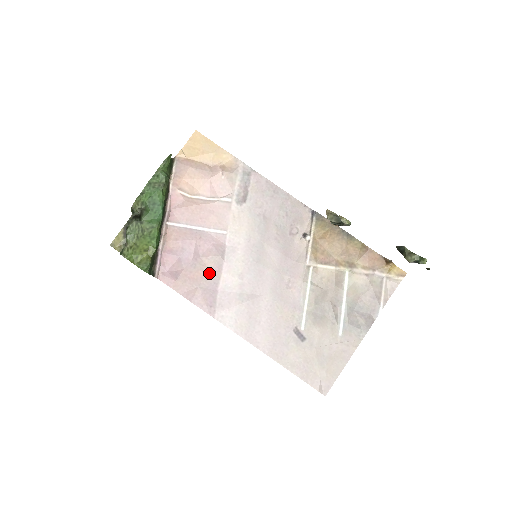
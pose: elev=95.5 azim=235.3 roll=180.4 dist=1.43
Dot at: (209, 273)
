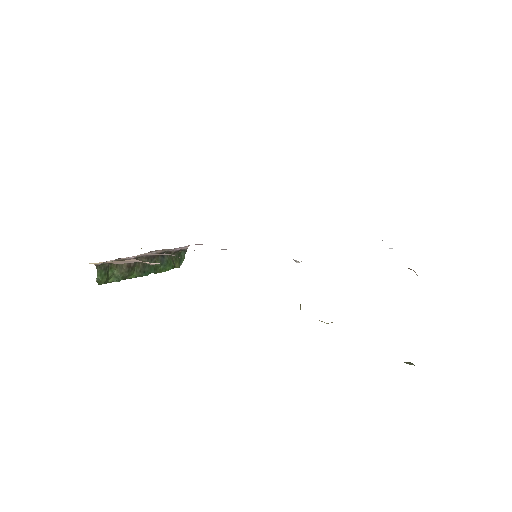
Dot at: occluded
